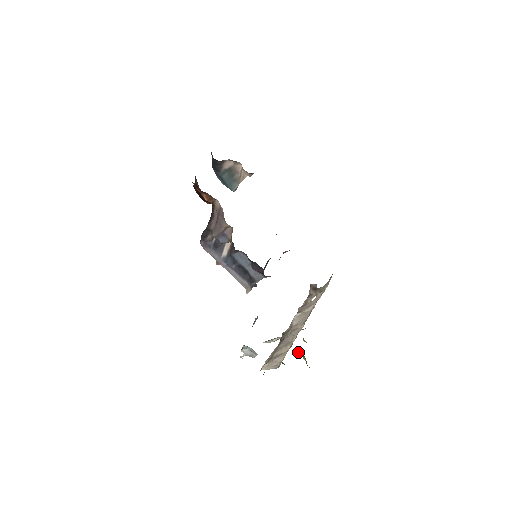
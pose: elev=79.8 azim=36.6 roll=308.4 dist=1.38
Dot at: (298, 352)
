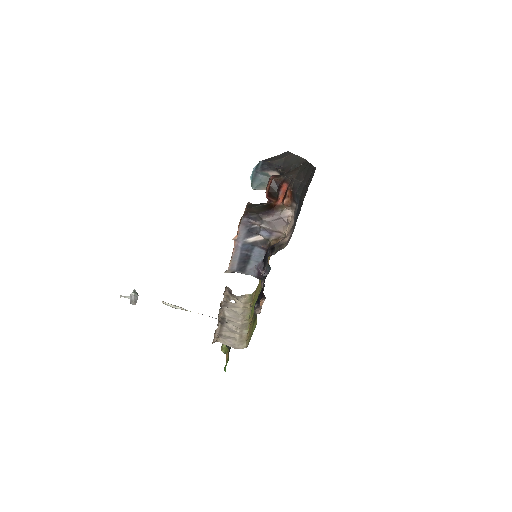
Dot at: occluded
